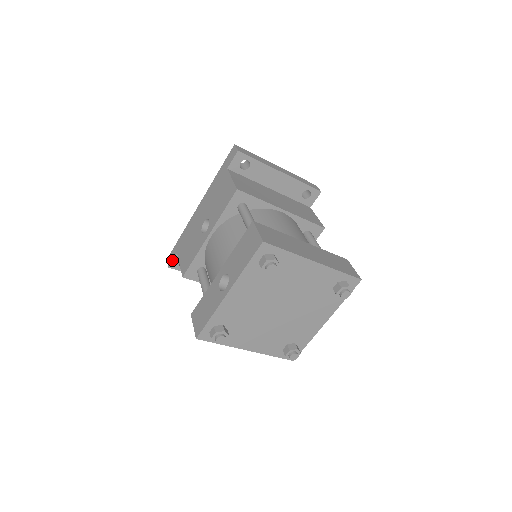
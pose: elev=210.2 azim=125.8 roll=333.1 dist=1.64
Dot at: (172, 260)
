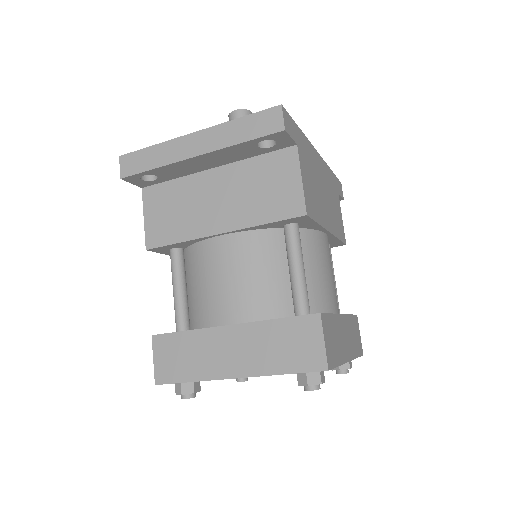
Dot at: occluded
